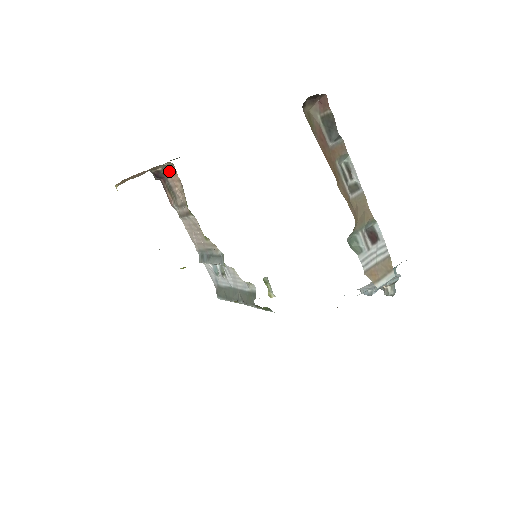
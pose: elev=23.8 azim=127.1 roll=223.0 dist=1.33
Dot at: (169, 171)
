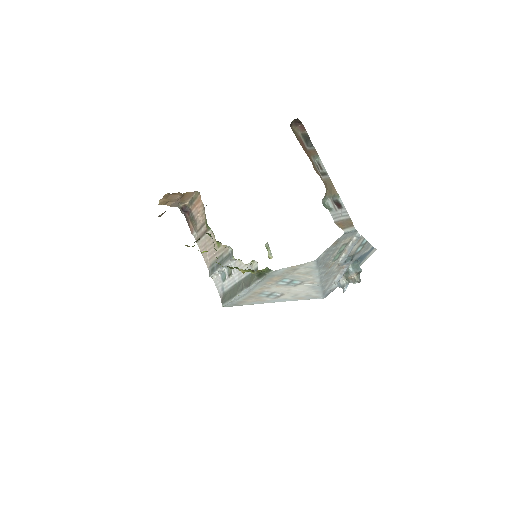
Dot at: (195, 201)
